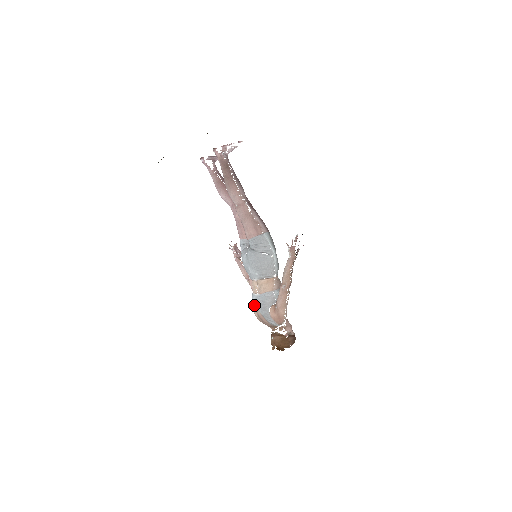
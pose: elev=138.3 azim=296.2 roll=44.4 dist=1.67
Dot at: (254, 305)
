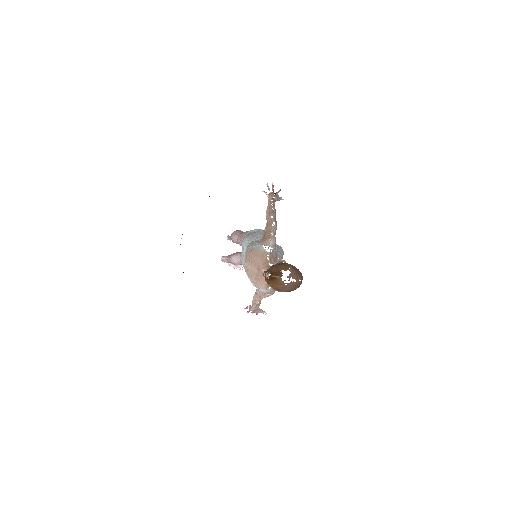
Dot at: (244, 261)
